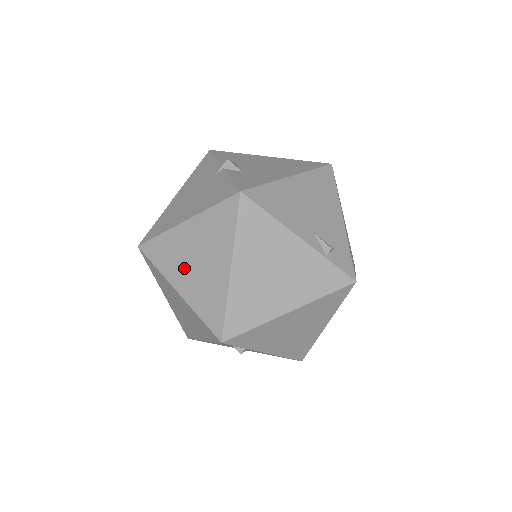
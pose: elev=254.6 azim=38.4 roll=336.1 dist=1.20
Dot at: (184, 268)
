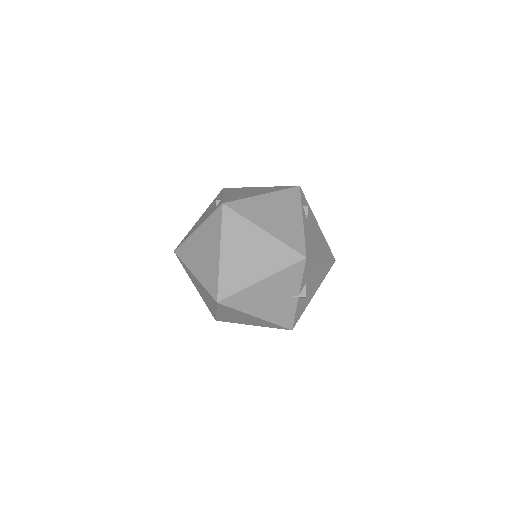
Dot at: (232, 315)
